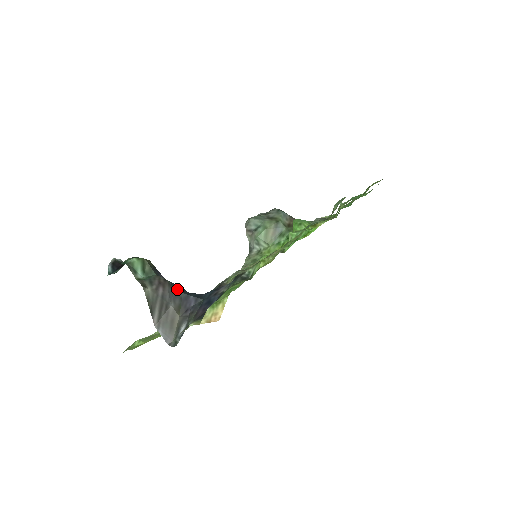
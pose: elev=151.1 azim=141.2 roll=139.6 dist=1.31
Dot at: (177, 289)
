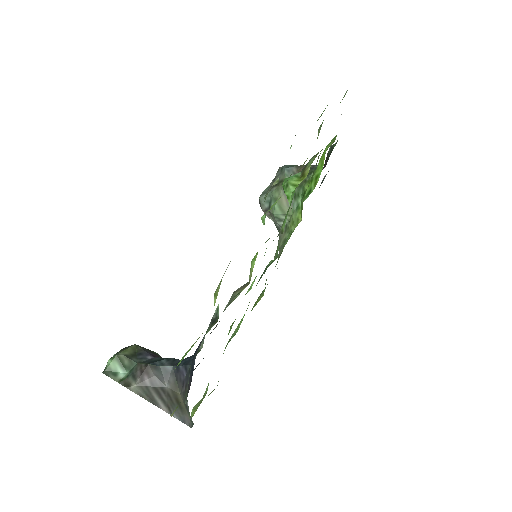
Dot at: (164, 366)
